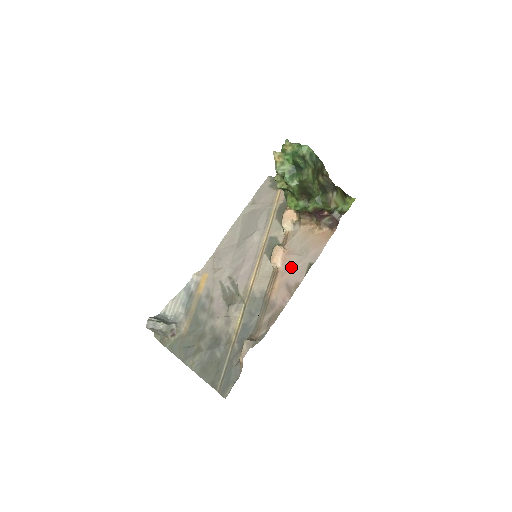
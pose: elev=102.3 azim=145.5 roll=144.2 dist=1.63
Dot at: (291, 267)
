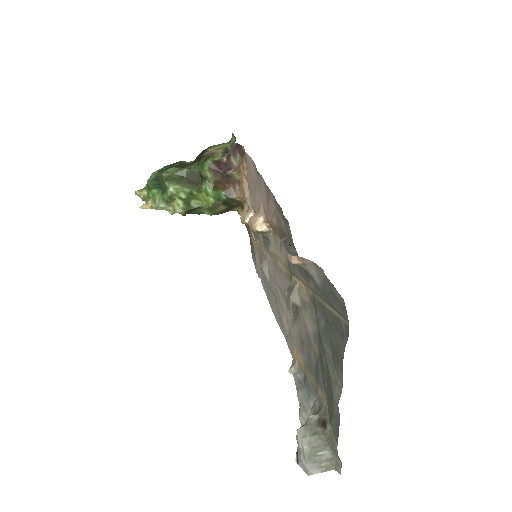
Dot at: (261, 200)
